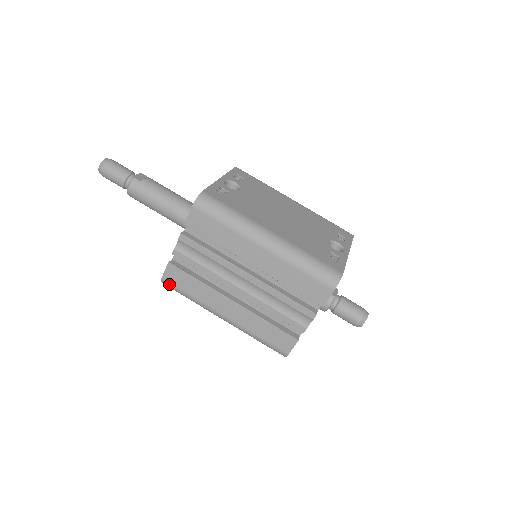
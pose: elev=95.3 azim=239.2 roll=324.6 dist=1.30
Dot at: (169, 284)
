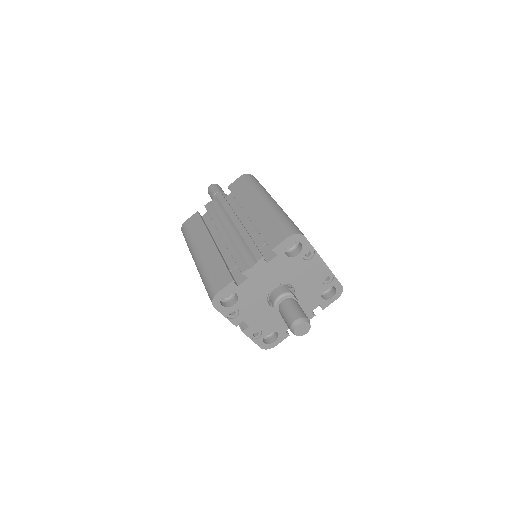
Dot at: (185, 227)
